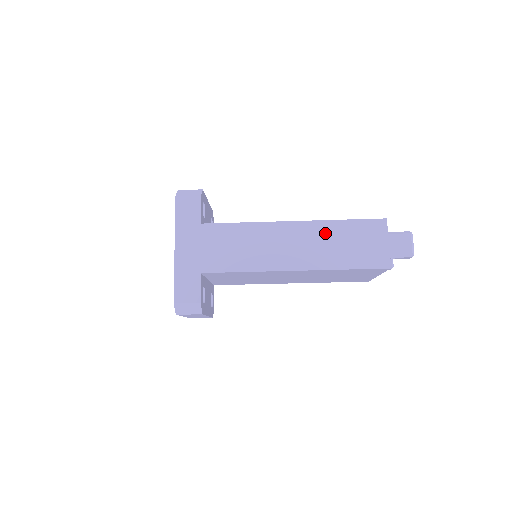
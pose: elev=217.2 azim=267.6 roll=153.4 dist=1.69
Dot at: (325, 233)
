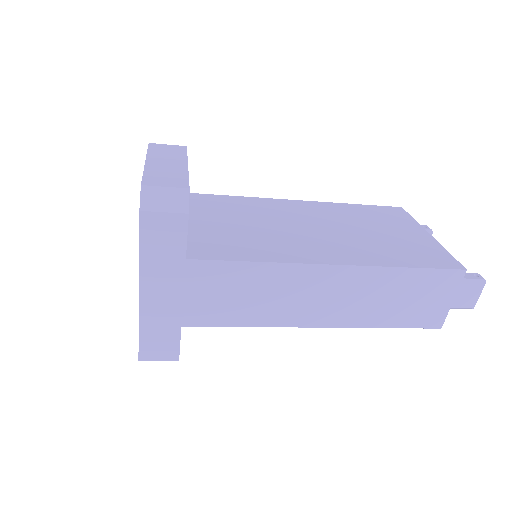
Dot at: (376, 284)
